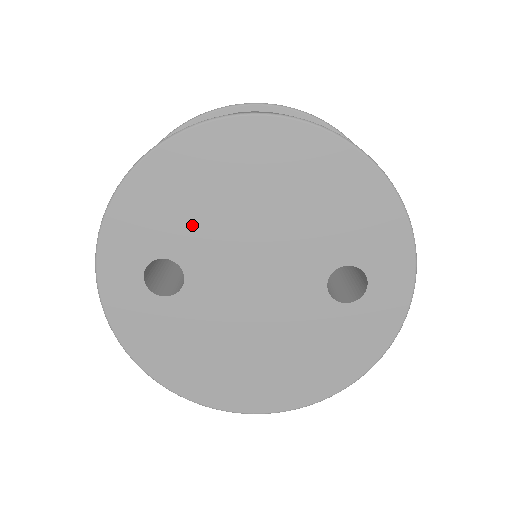
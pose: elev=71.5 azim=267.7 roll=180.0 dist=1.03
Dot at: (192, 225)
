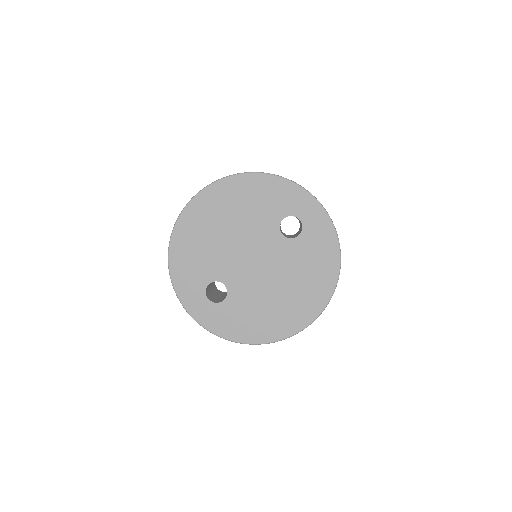
Dot at: (208, 260)
